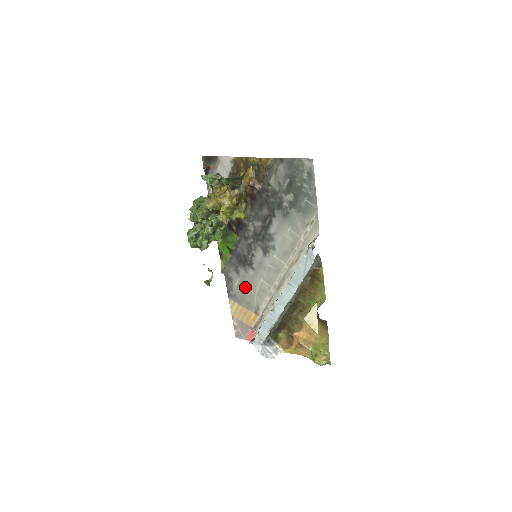
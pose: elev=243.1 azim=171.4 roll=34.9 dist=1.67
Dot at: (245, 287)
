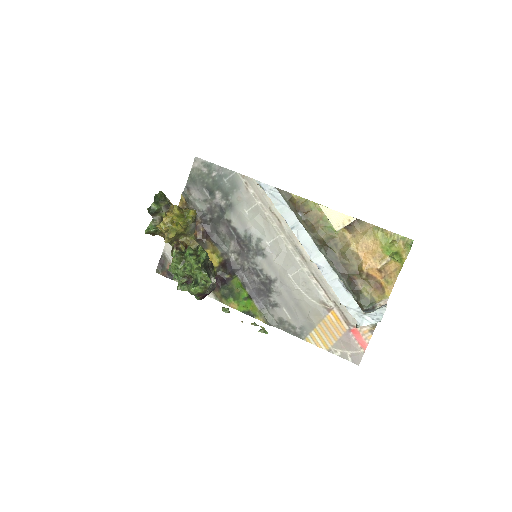
Dot at: (294, 305)
